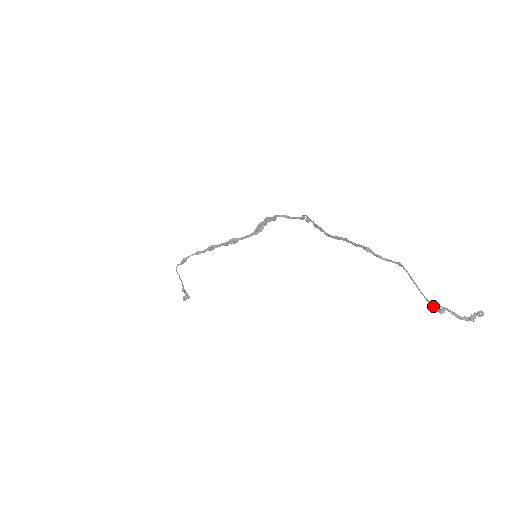
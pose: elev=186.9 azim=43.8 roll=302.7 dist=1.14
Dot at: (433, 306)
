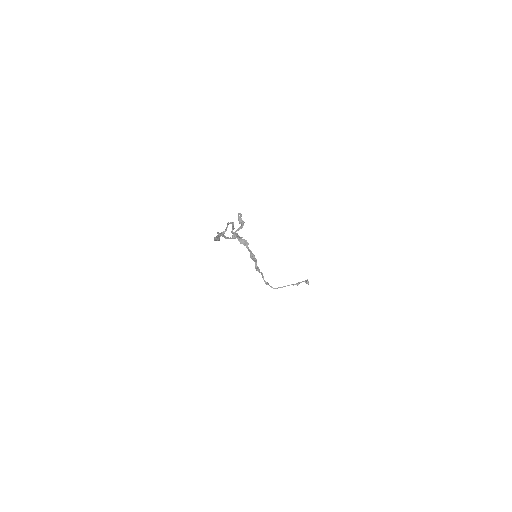
Dot at: (233, 238)
